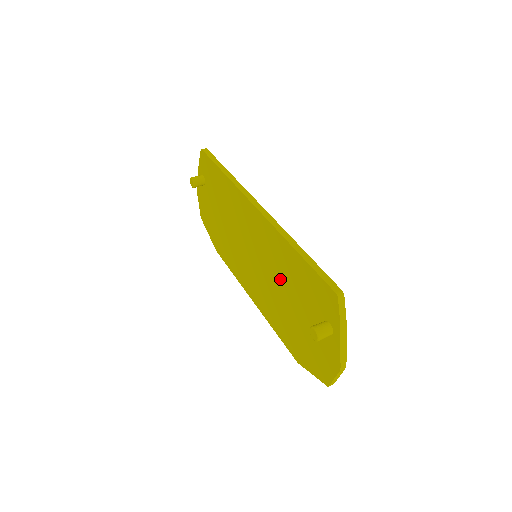
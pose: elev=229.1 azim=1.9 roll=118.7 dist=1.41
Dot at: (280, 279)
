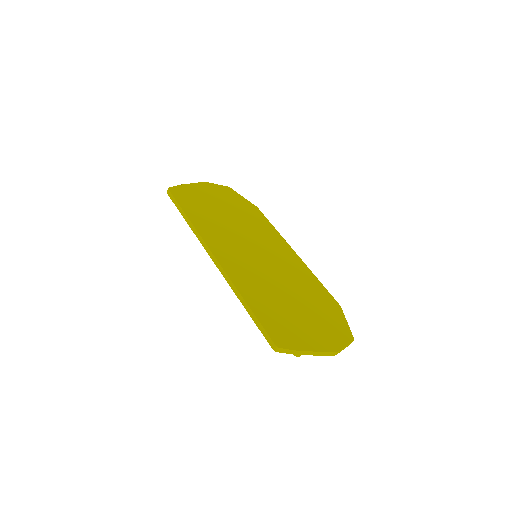
Dot at: occluded
